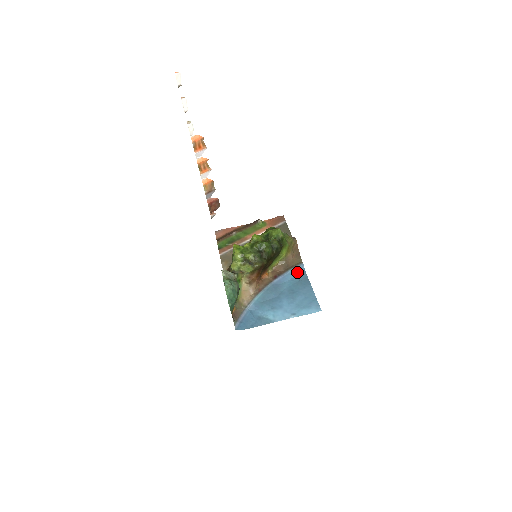
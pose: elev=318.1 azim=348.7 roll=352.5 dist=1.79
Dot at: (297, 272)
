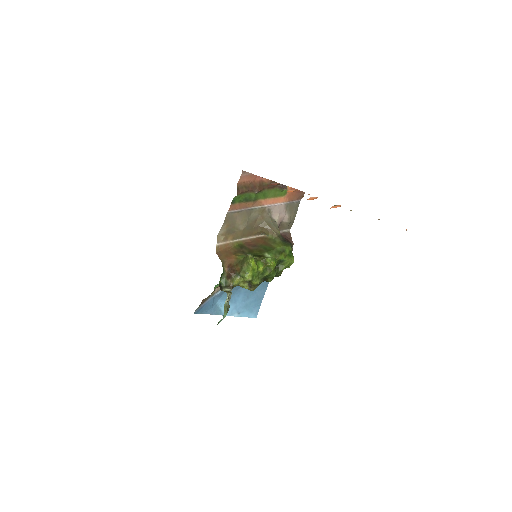
Dot at: occluded
